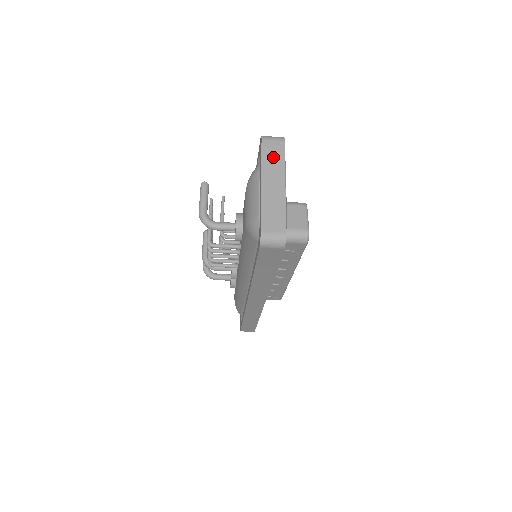
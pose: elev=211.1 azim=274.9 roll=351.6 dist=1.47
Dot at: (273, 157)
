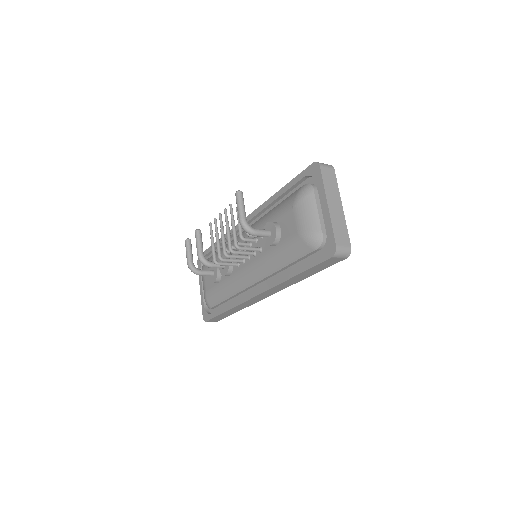
Dot at: (330, 182)
